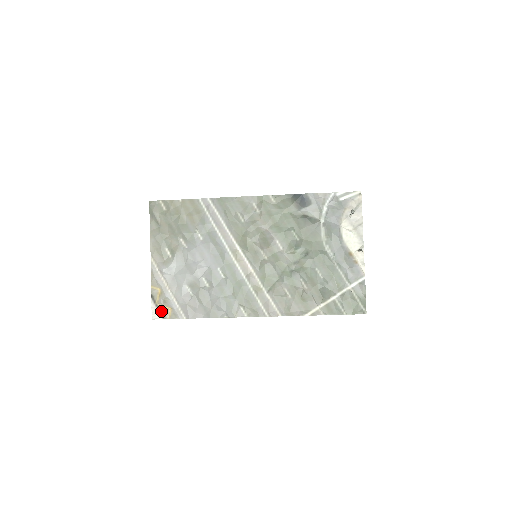
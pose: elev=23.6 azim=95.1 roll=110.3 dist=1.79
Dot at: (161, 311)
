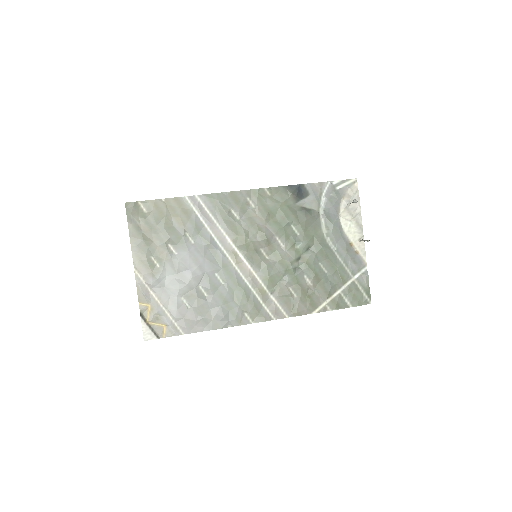
Dot at: (154, 330)
